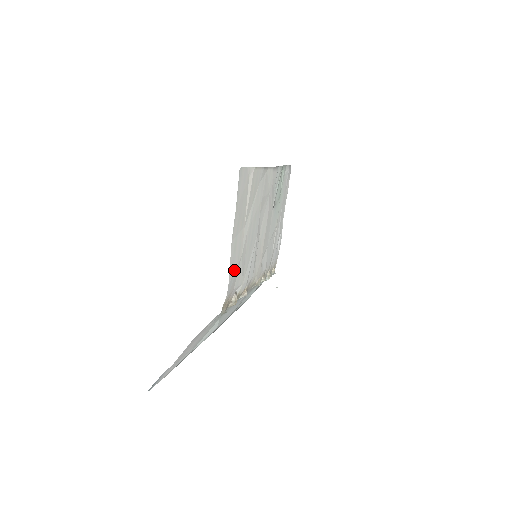
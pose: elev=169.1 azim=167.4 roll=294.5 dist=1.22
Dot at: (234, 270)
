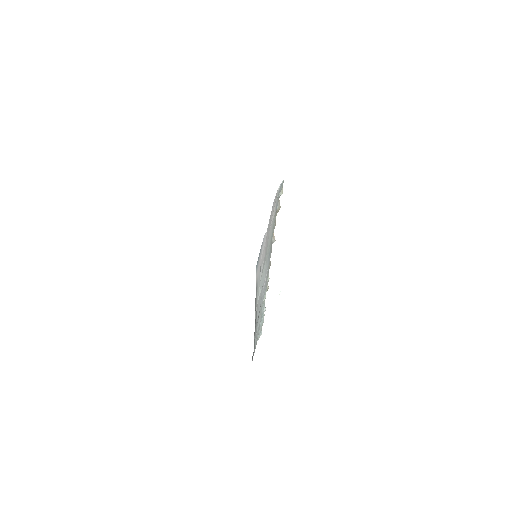
Dot at: occluded
